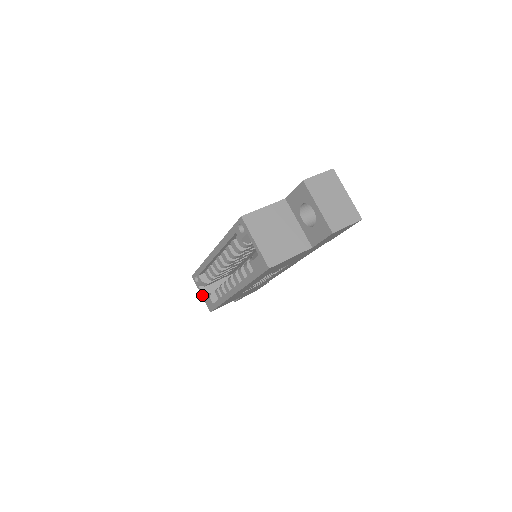
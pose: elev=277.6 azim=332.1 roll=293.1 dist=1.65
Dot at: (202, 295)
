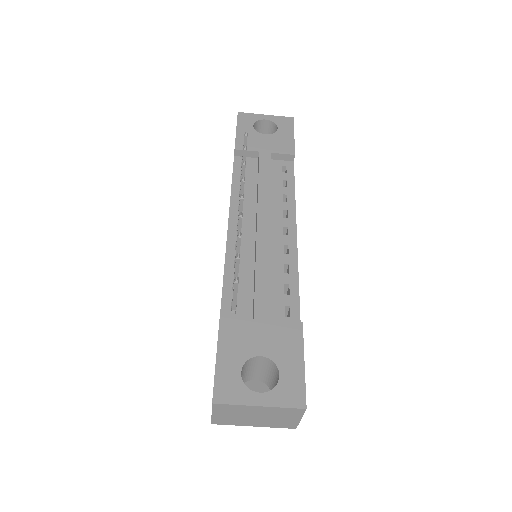
Dot at: occluded
